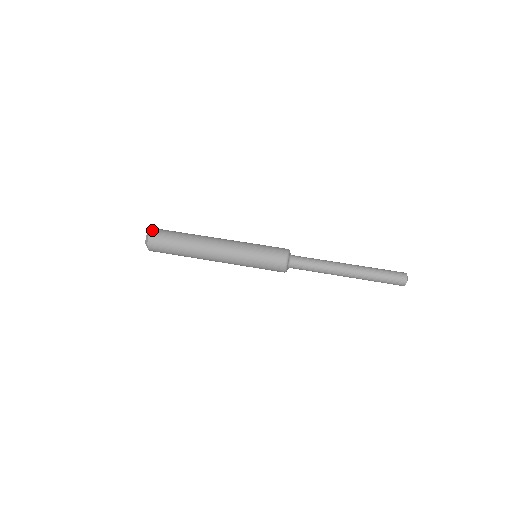
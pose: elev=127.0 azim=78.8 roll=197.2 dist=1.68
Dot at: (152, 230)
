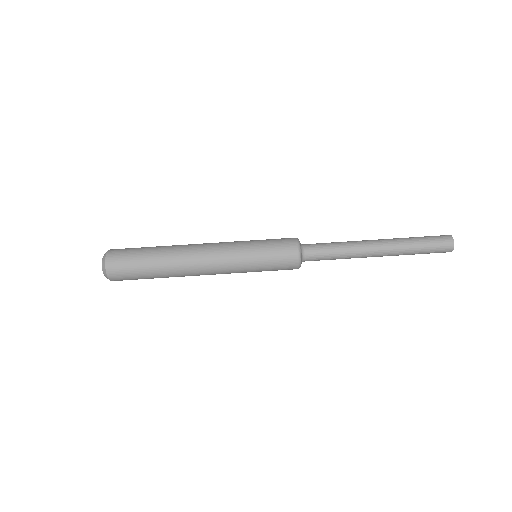
Dot at: (107, 260)
